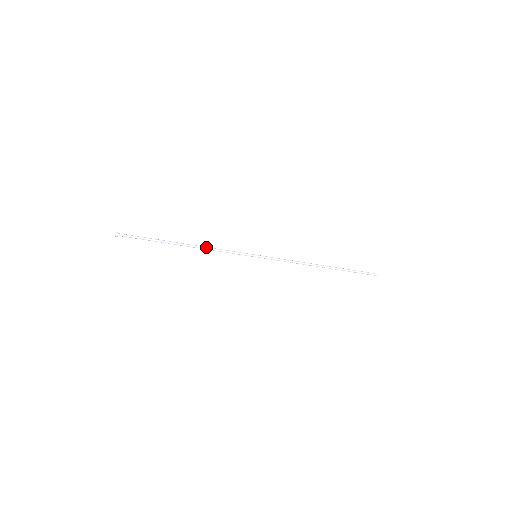
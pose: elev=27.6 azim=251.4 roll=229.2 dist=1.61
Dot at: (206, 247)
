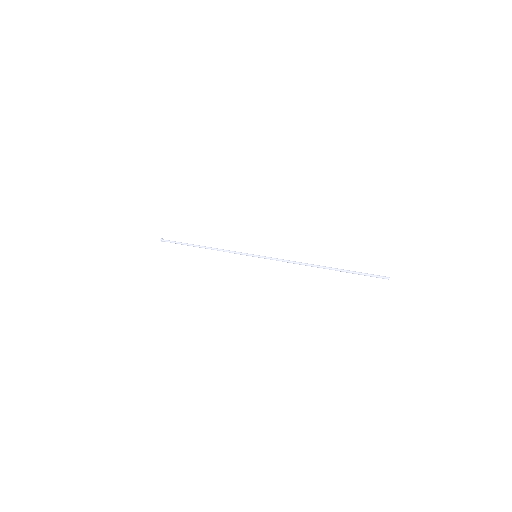
Dot at: occluded
